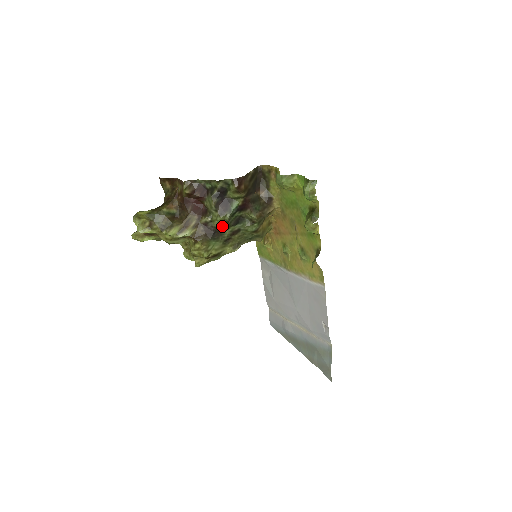
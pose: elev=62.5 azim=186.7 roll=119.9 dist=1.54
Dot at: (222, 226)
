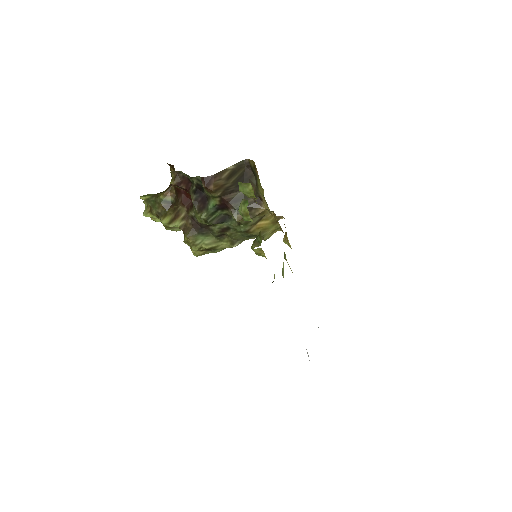
Dot at: (204, 223)
